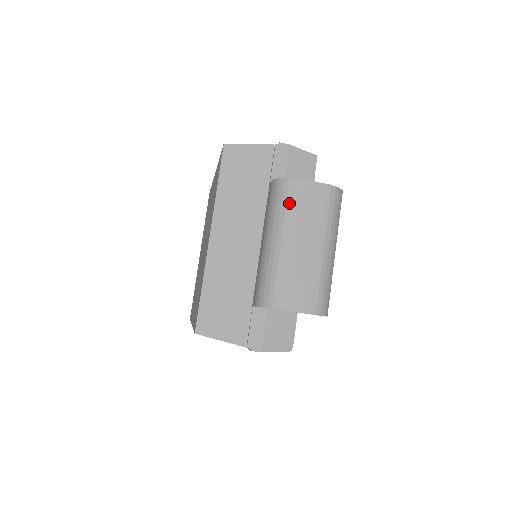
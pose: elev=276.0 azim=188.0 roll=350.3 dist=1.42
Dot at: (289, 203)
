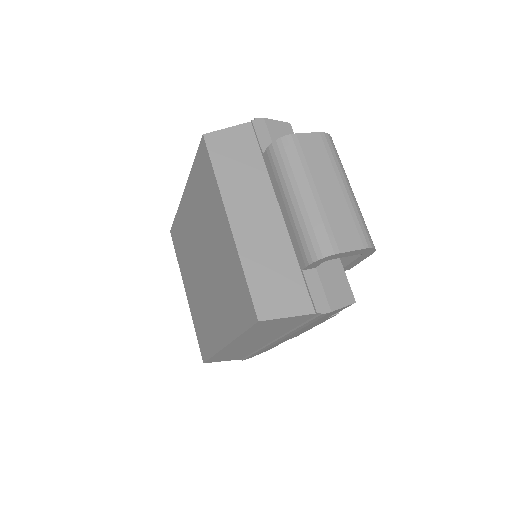
Dot at: (296, 157)
